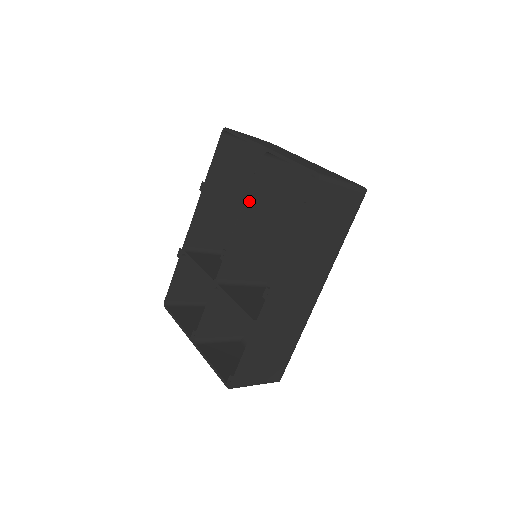
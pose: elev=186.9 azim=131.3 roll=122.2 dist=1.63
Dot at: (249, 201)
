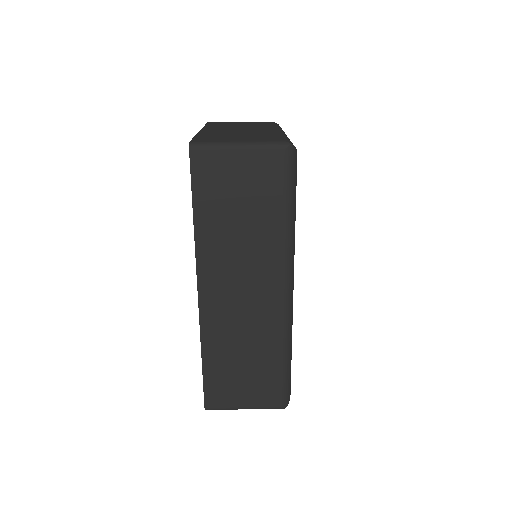
Dot at: occluded
